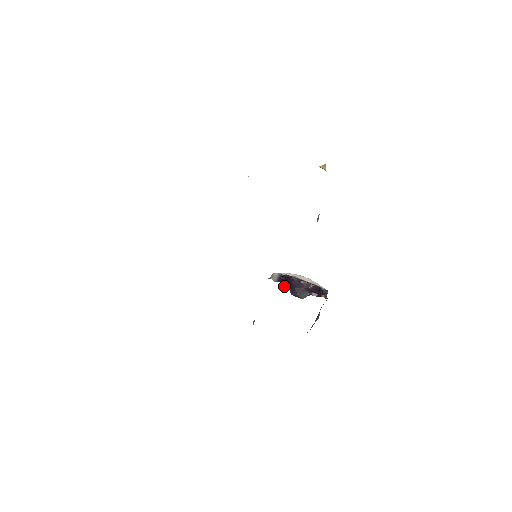
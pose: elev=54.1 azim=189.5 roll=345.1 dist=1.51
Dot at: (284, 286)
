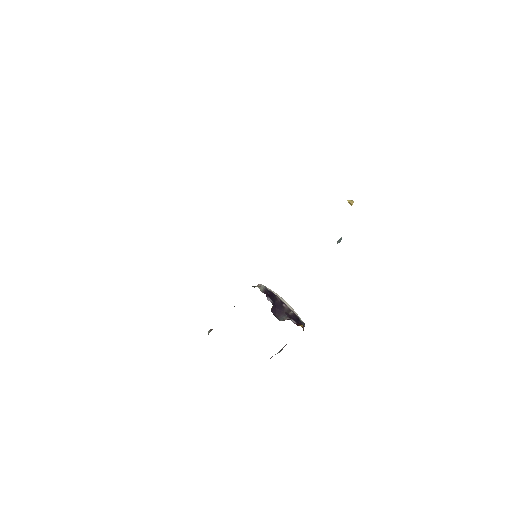
Dot at: (268, 300)
